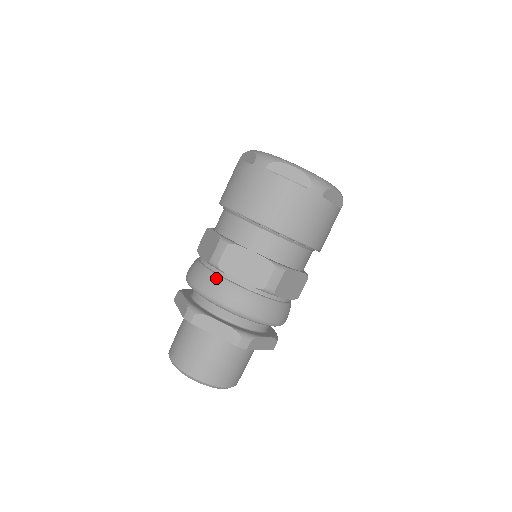
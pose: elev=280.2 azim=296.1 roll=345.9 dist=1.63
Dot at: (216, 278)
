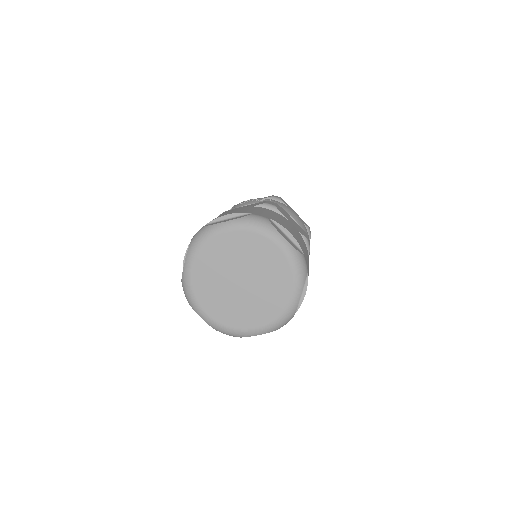
Dot at: occluded
